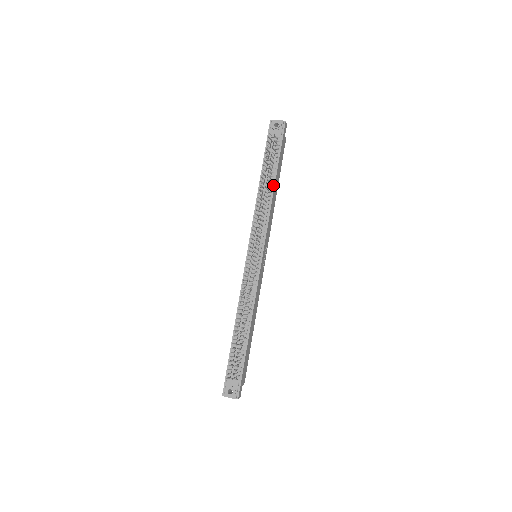
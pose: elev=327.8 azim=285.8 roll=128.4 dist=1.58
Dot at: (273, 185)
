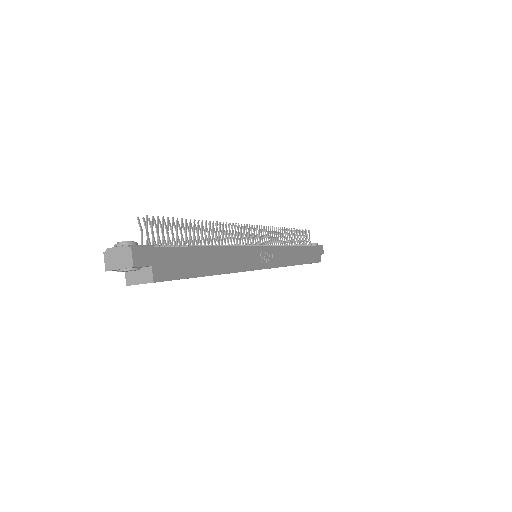
Dot at: (298, 246)
